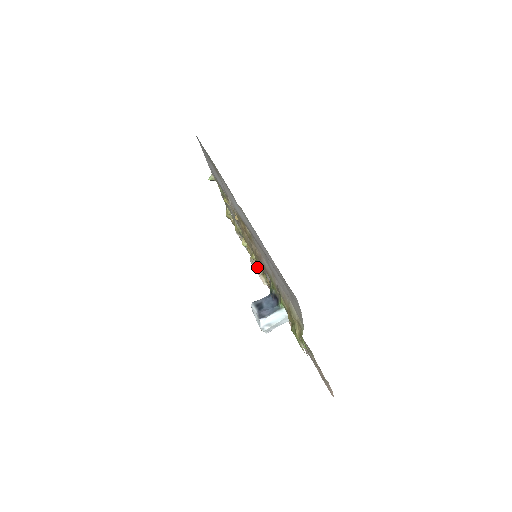
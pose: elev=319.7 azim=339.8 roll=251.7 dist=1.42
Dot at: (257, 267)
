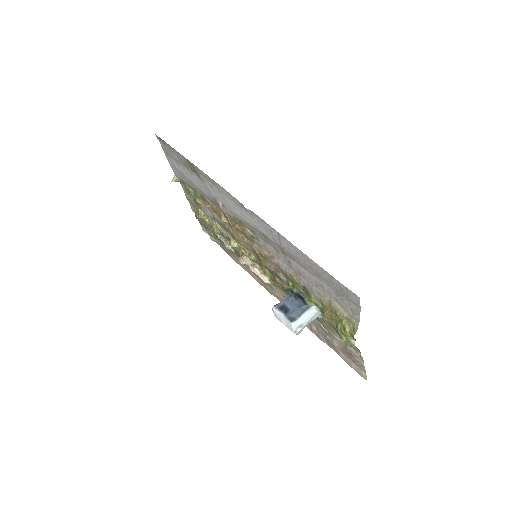
Dot at: (253, 266)
